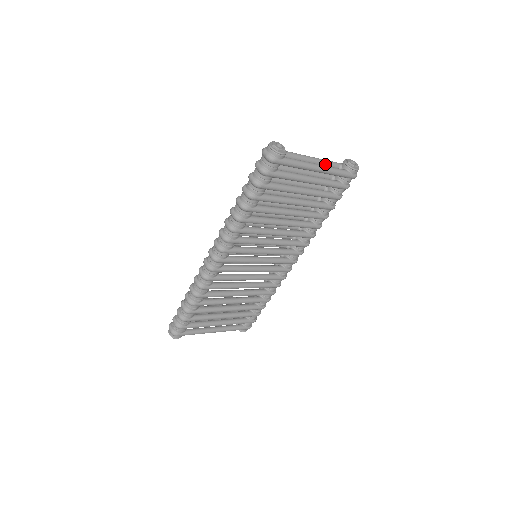
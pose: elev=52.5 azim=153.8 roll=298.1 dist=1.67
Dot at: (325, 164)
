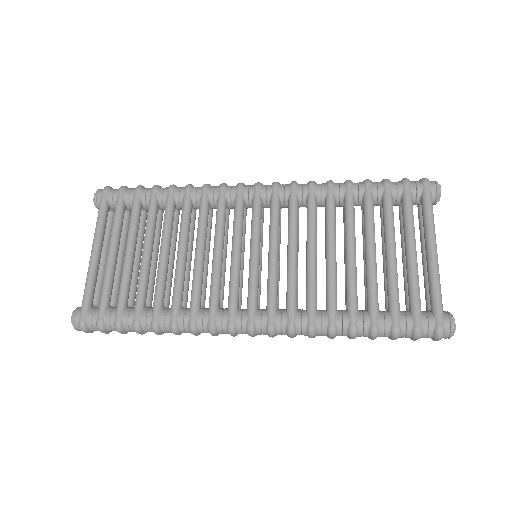
Dot at: occluded
